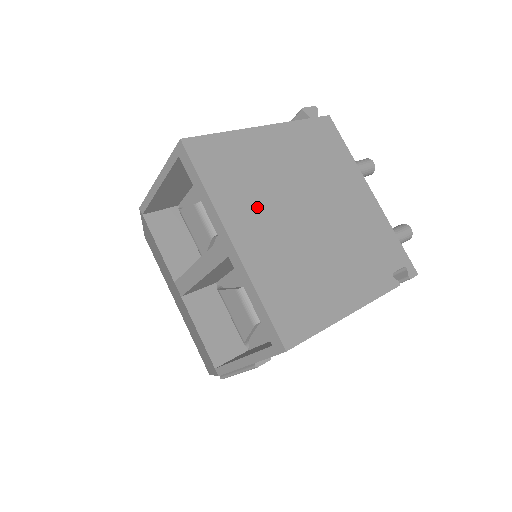
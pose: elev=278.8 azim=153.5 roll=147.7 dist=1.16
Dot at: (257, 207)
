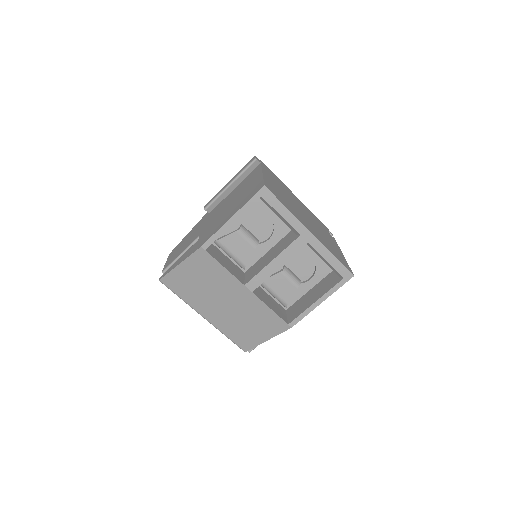
Dot at: (298, 214)
